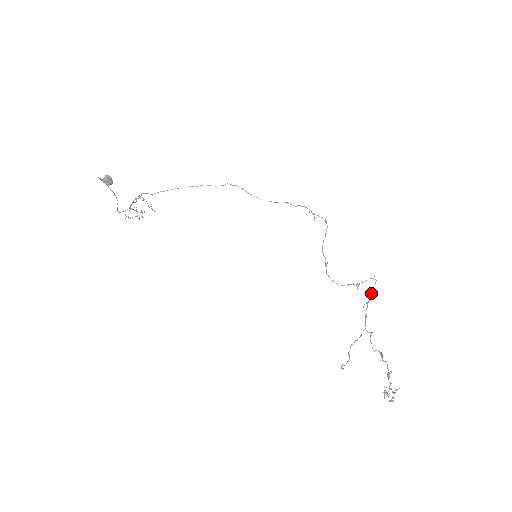
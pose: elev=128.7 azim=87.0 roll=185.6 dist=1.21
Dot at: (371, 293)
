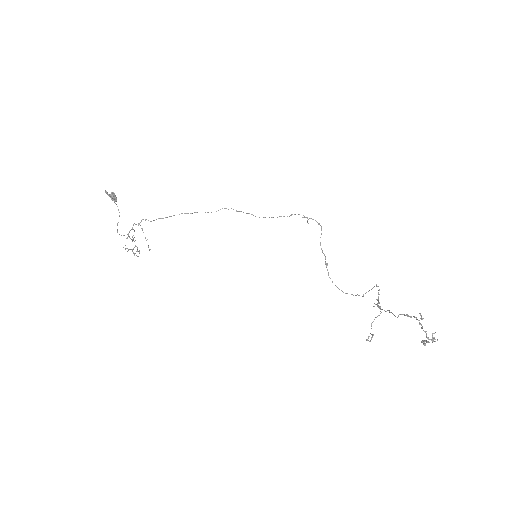
Dot at: (378, 298)
